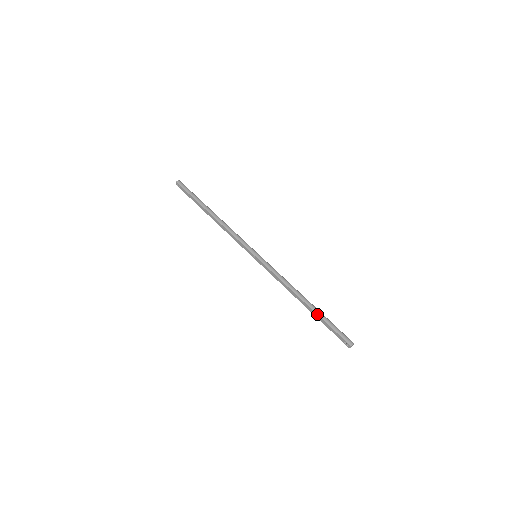
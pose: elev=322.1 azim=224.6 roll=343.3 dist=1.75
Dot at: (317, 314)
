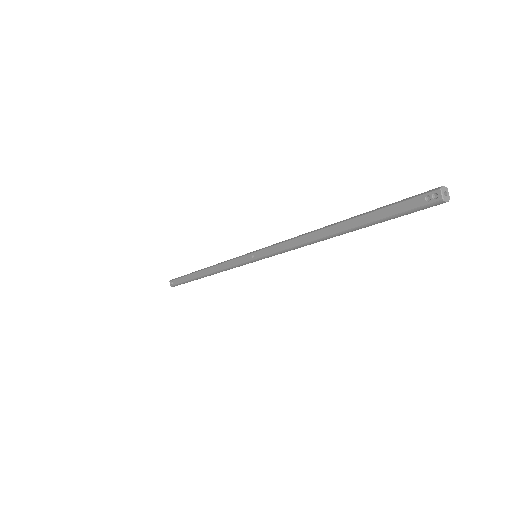
Dot at: (356, 217)
